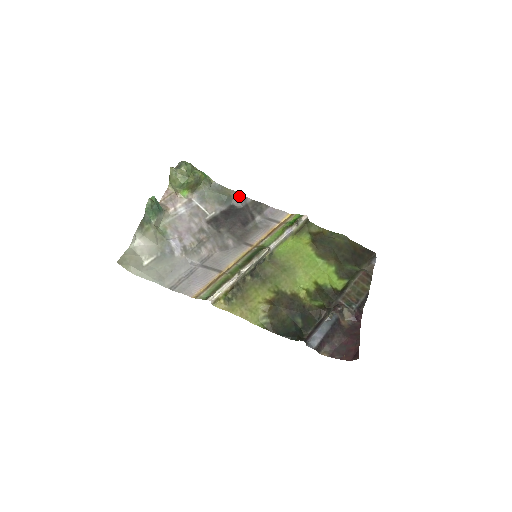
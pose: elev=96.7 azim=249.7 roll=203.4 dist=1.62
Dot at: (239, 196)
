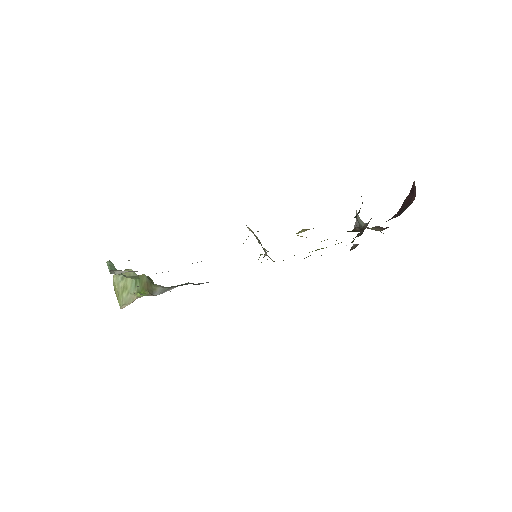
Dot at: occluded
